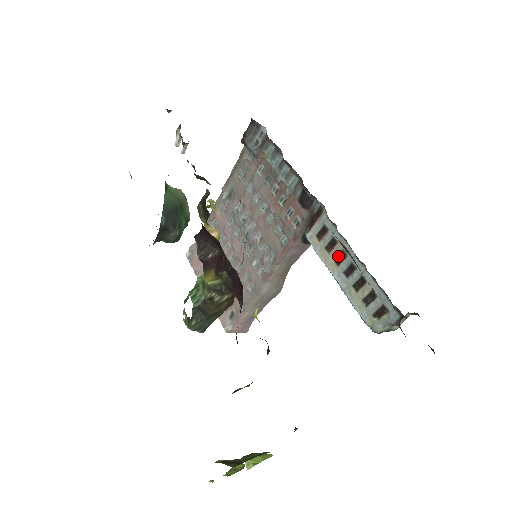
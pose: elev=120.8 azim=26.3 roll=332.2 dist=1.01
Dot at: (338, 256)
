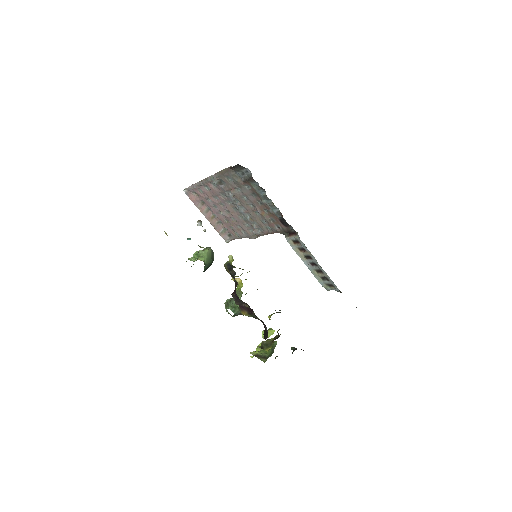
Dot at: (307, 256)
